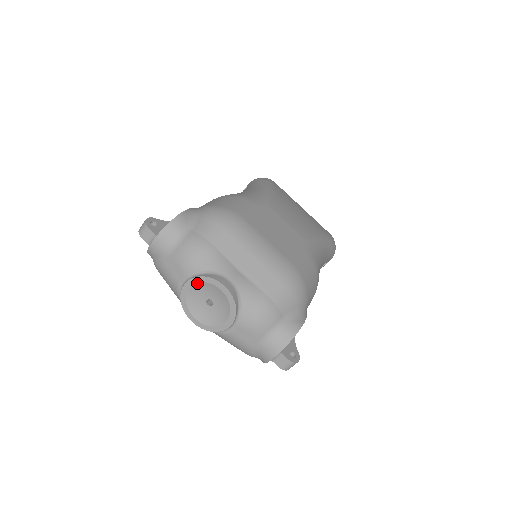
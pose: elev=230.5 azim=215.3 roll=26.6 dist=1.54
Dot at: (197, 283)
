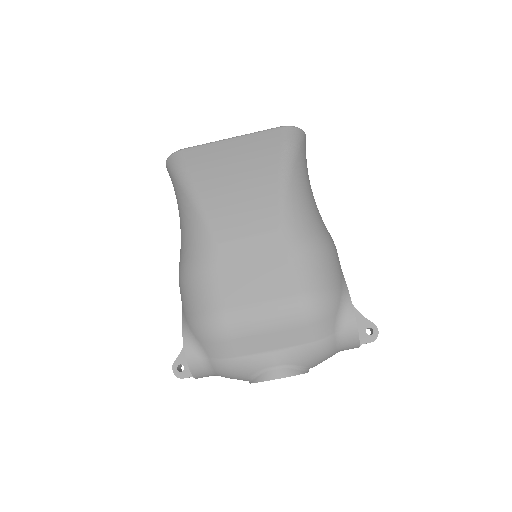
Dot at: occluded
